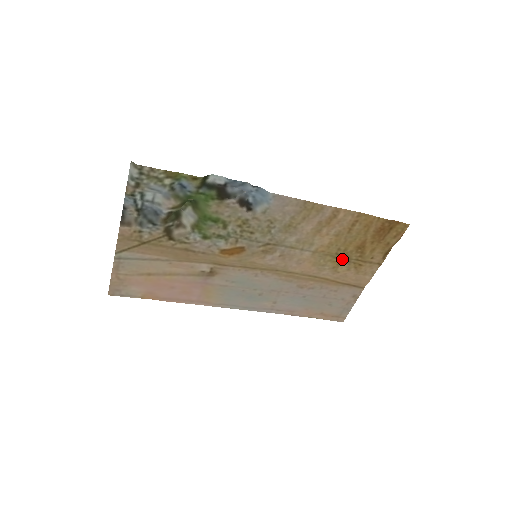
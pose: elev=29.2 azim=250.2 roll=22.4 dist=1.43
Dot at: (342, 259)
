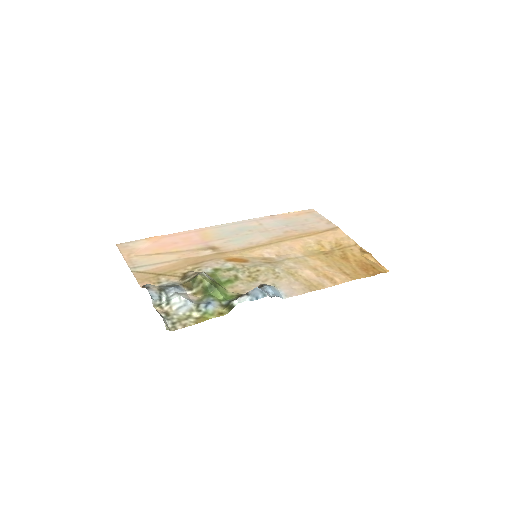
Dot at: (327, 250)
